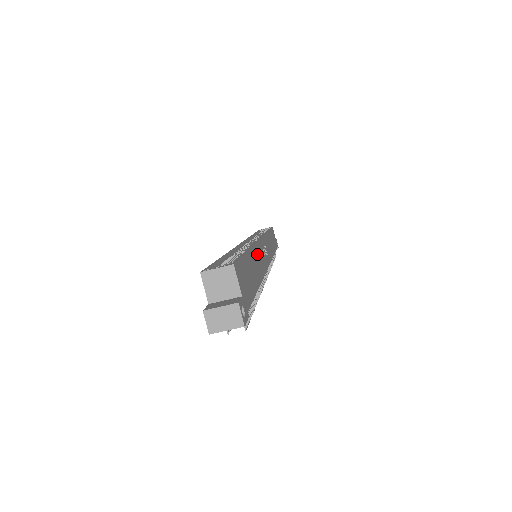
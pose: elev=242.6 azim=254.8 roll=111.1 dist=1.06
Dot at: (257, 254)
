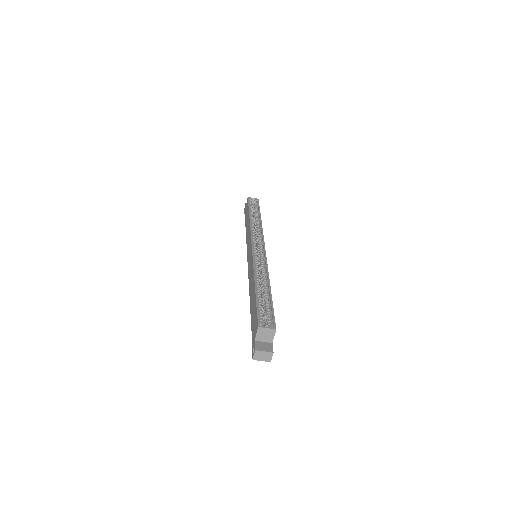
Dot at: occluded
